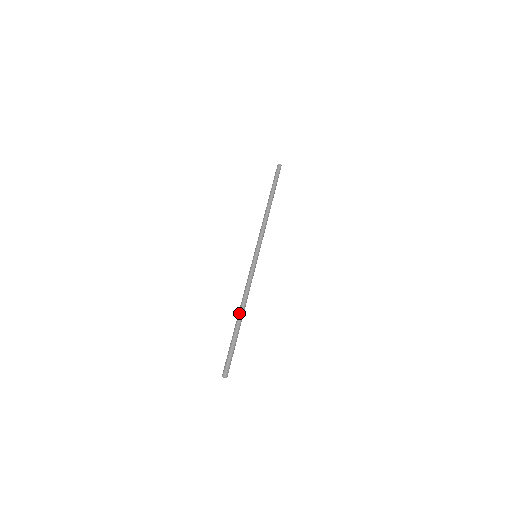
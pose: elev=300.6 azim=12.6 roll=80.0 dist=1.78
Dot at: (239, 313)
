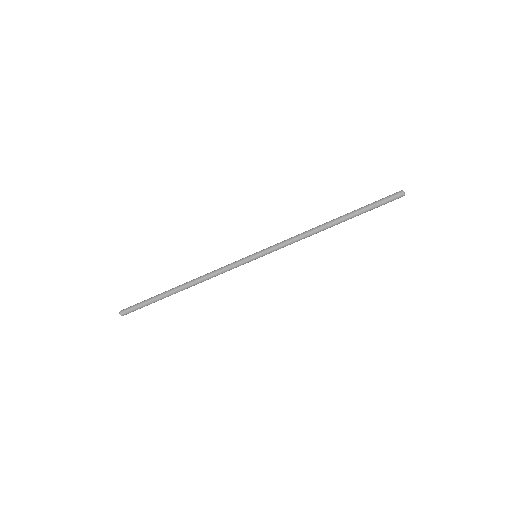
Dot at: (183, 287)
